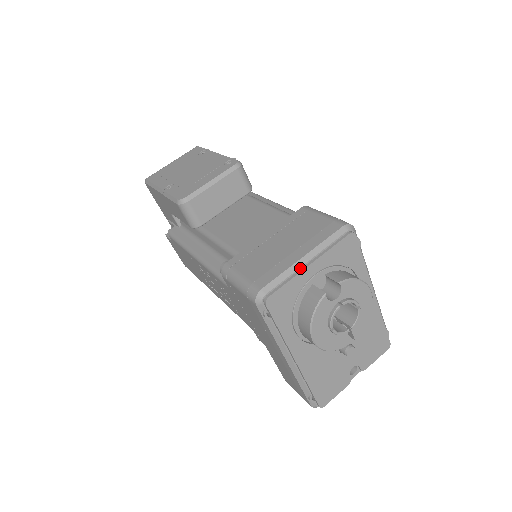
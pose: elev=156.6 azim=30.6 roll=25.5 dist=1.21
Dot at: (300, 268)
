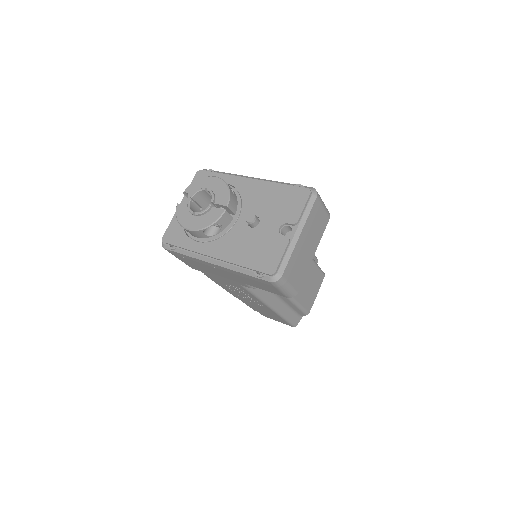
Dot at: occluded
